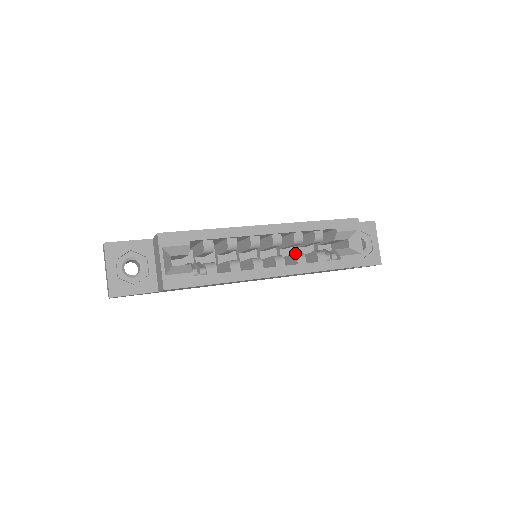
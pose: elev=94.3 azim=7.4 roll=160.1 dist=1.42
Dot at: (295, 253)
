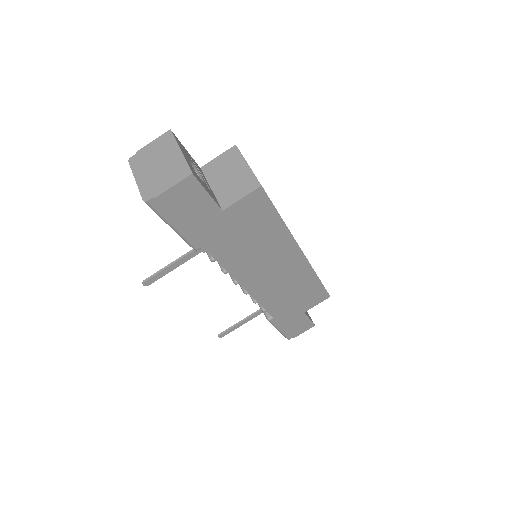
Dot at: occluded
